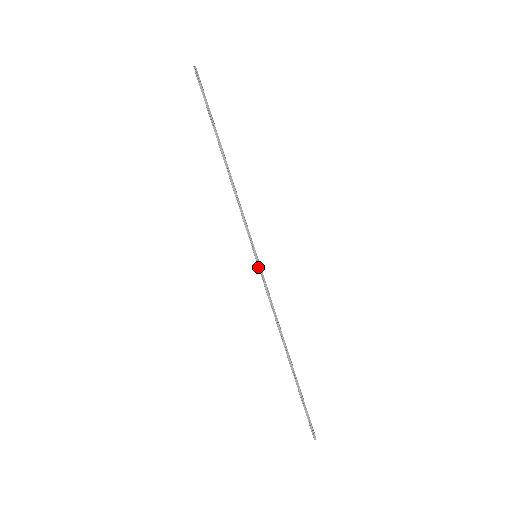
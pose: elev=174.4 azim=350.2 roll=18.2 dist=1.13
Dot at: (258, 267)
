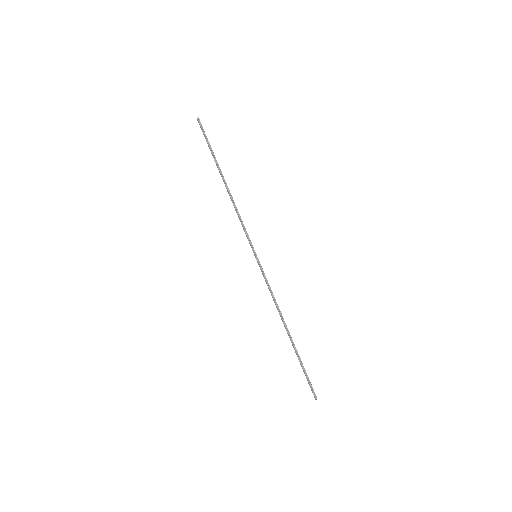
Dot at: (258, 264)
